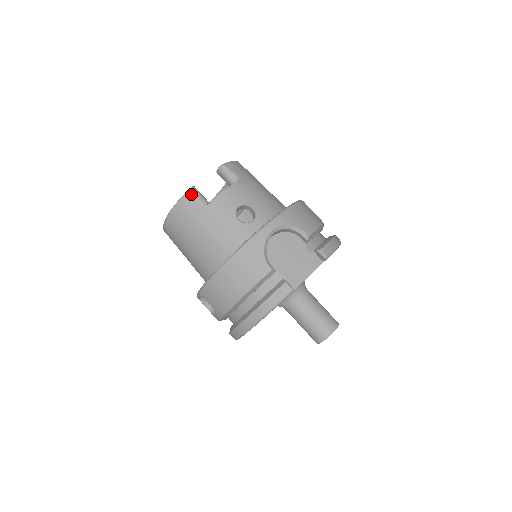
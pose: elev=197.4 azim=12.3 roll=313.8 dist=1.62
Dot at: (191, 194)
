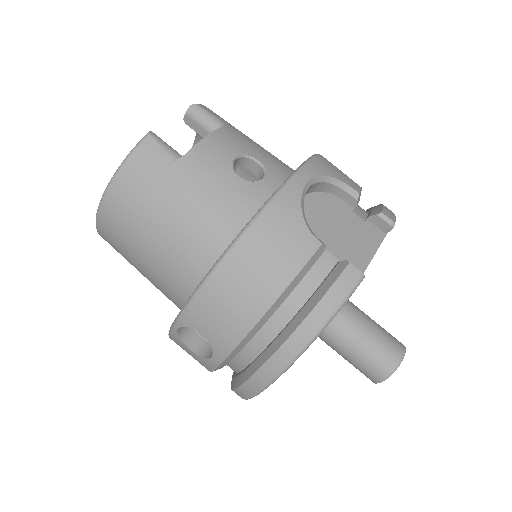
Dot at: (150, 142)
